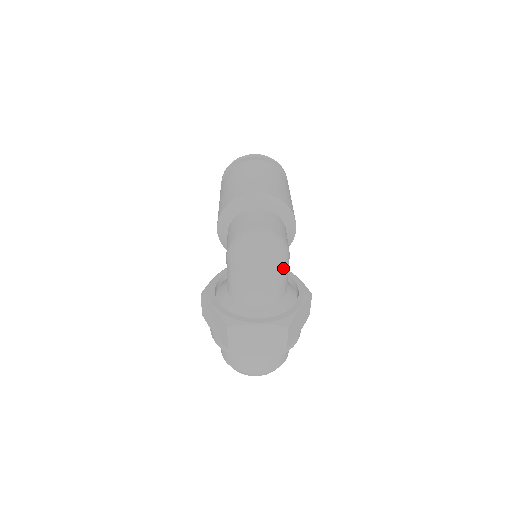
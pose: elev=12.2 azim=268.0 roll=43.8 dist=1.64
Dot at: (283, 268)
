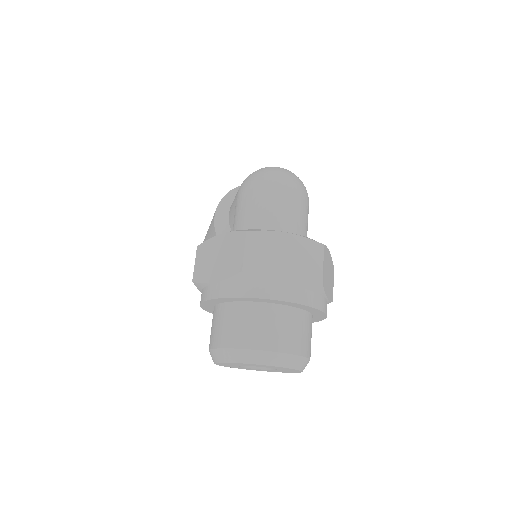
Dot at: (306, 201)
